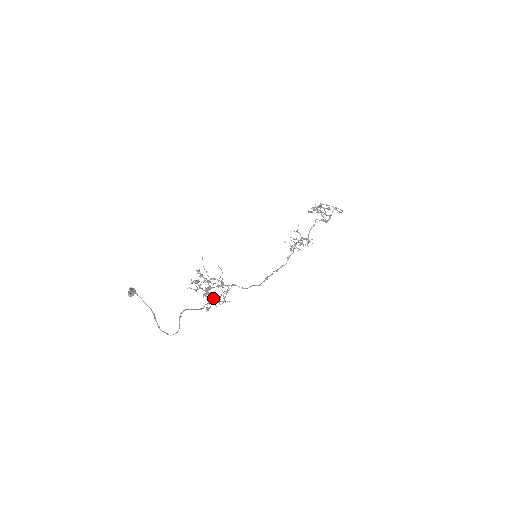
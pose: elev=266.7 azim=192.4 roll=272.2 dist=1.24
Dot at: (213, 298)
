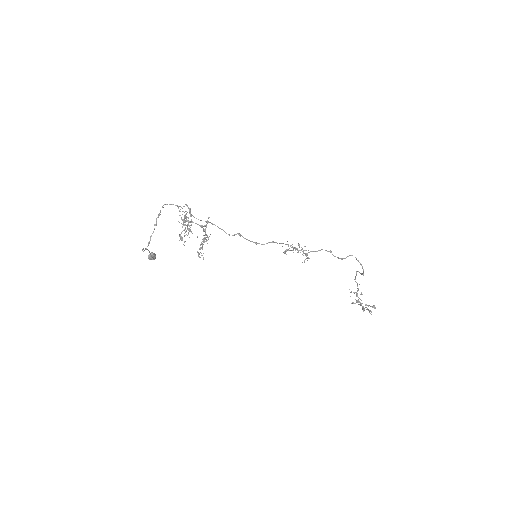
Dot at: (181, 207)
